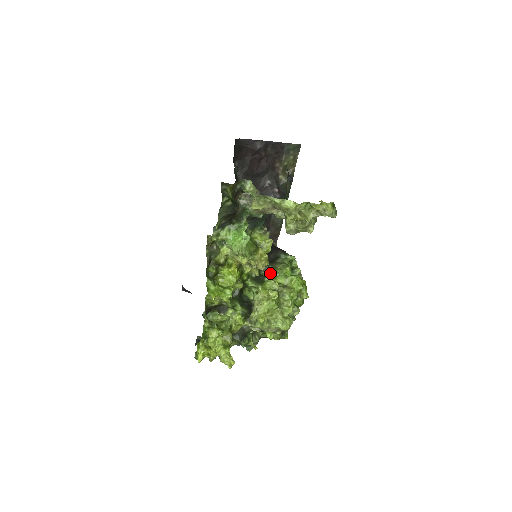
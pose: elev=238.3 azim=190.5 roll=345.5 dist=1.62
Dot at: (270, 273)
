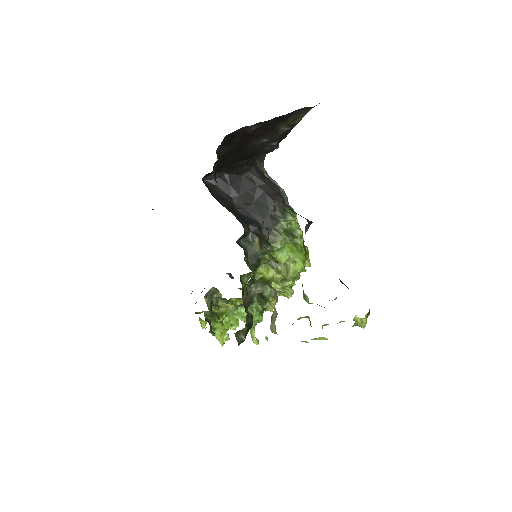
Dot at: (270, 253)
